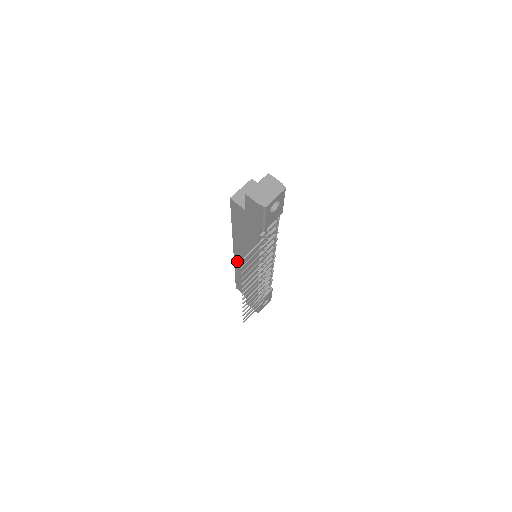
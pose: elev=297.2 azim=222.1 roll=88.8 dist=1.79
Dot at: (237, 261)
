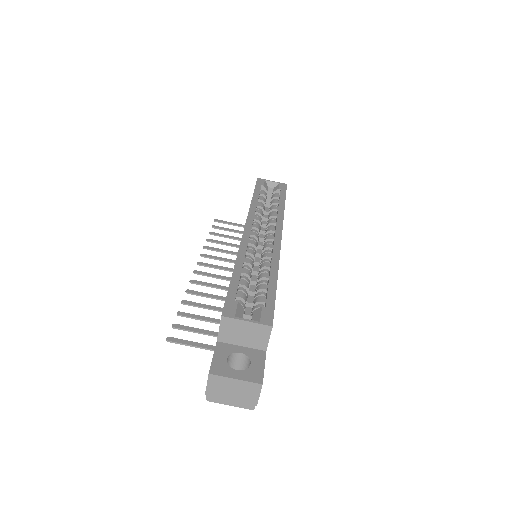
Dot at: occluded
